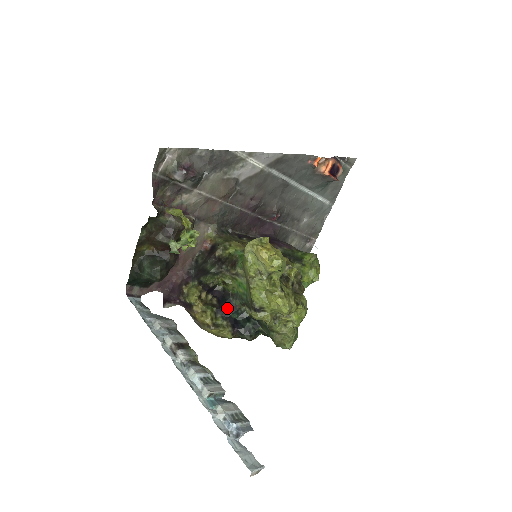
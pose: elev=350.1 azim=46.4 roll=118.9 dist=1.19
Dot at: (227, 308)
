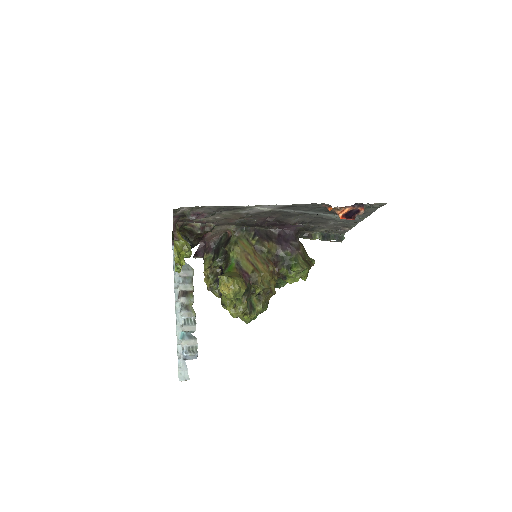
Dot at: occluded
